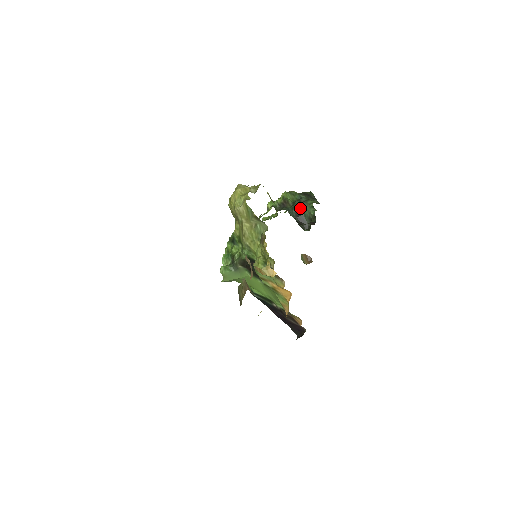
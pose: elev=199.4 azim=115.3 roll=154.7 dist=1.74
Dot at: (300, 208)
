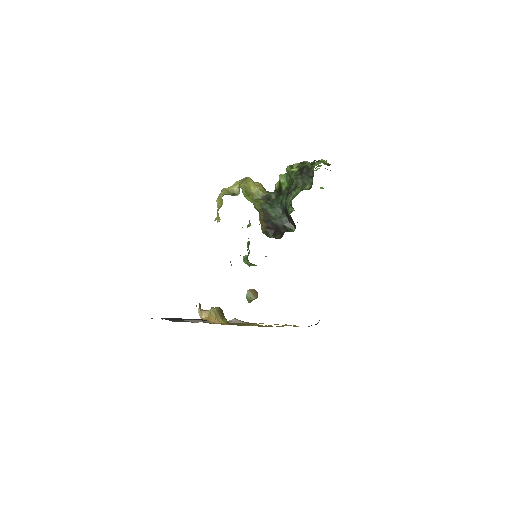
Dot at: (285, 203)
